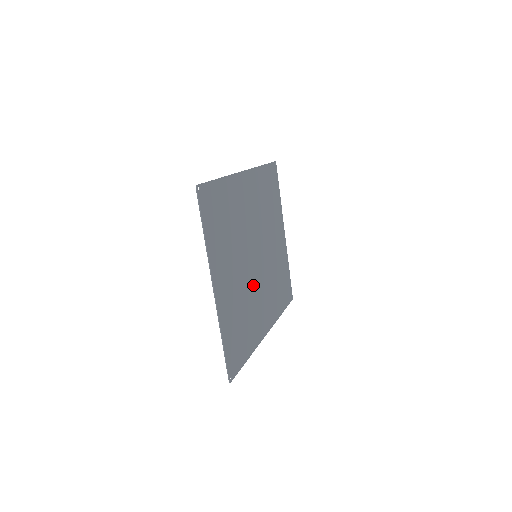
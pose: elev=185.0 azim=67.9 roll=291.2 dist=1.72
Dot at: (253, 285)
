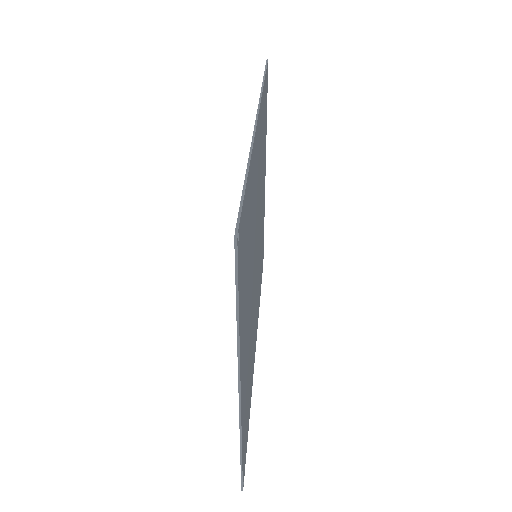
Dot at: (254, 307)
